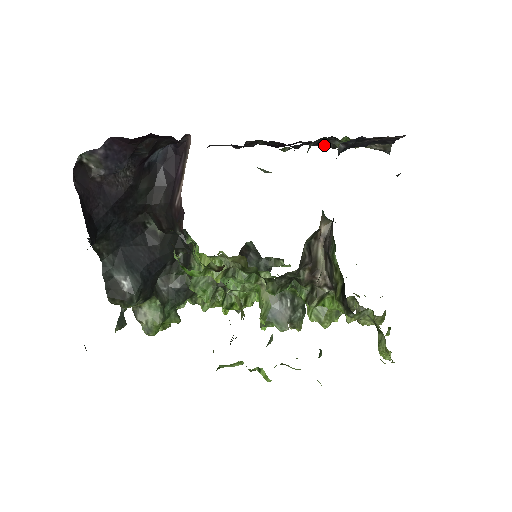
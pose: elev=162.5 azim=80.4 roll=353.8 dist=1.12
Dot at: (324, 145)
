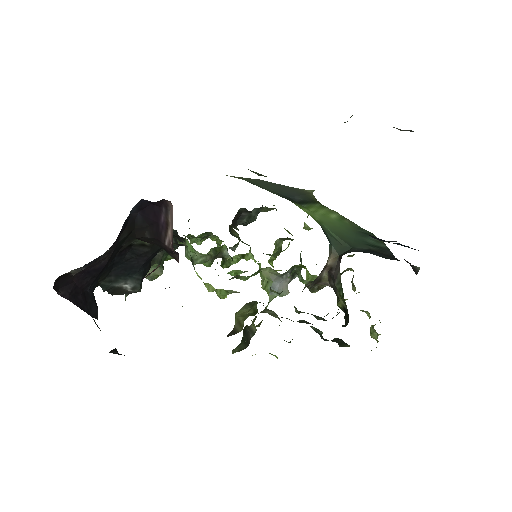
Dot at: occluded
